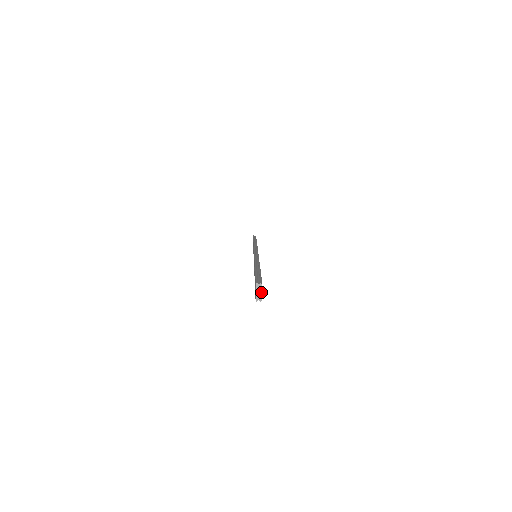
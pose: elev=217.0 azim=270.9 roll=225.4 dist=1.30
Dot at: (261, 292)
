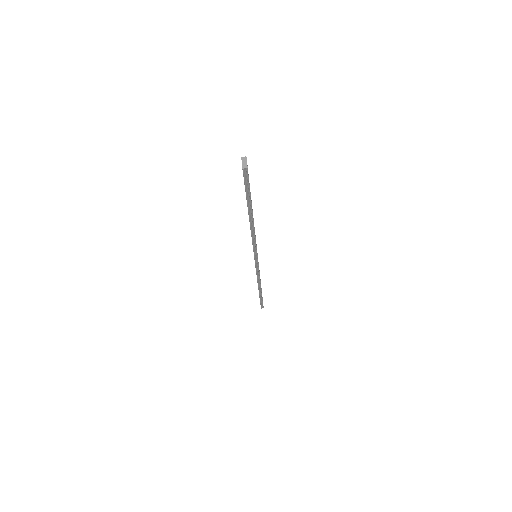
Dot at: (246, 162)
